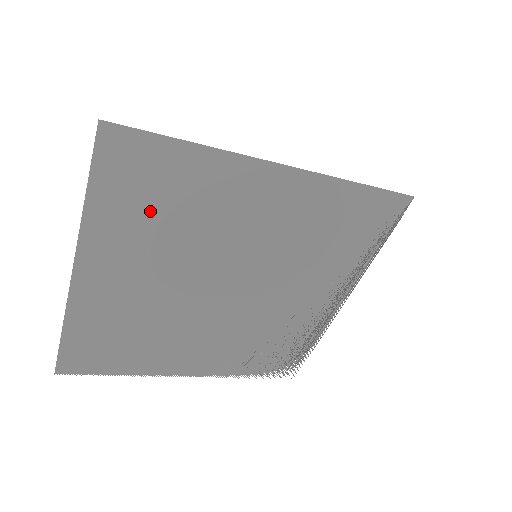
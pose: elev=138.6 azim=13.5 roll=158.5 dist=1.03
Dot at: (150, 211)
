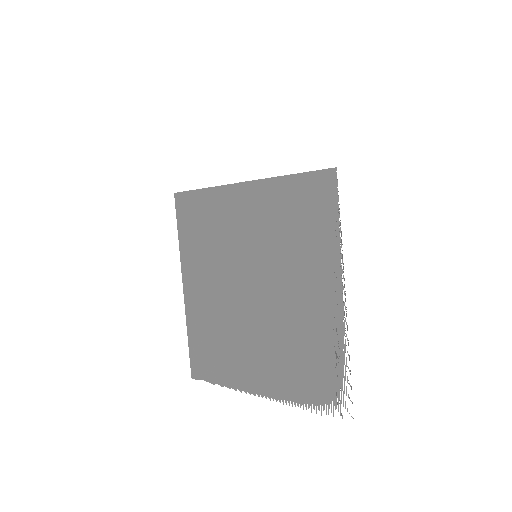
Dot at: (197, 234)
